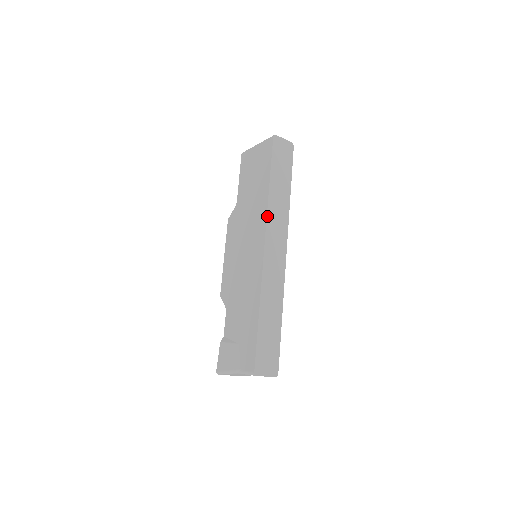
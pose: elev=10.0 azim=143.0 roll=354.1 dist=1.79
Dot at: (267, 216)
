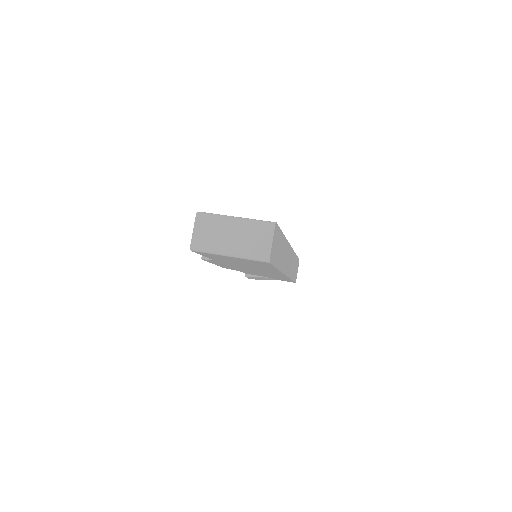
Dot at: occluded
